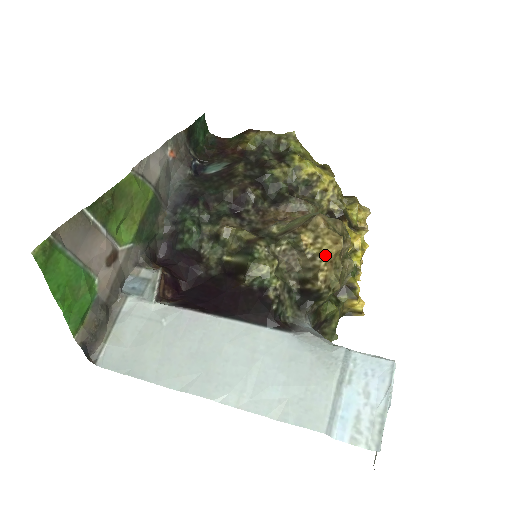
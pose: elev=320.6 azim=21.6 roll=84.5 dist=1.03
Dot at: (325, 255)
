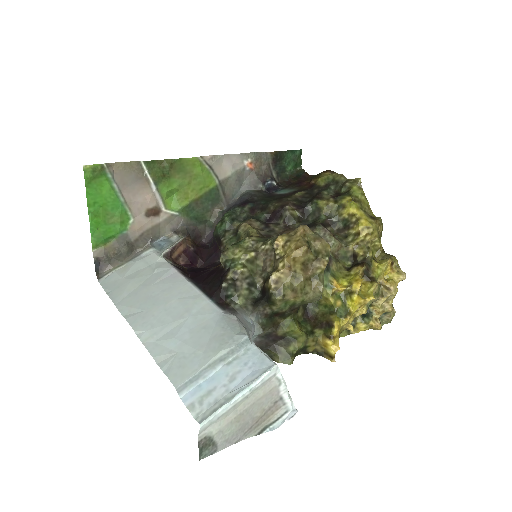
Dot at: (285, 257)
